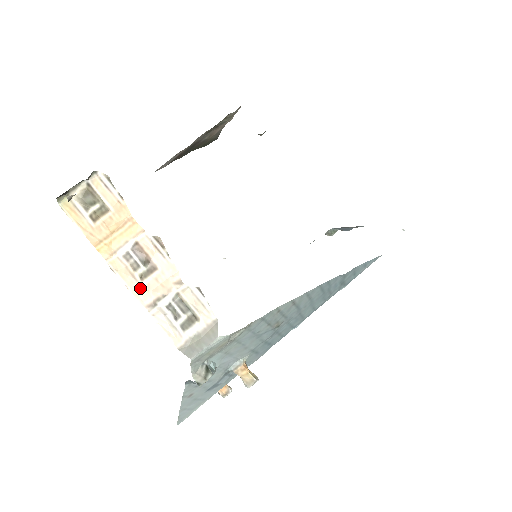
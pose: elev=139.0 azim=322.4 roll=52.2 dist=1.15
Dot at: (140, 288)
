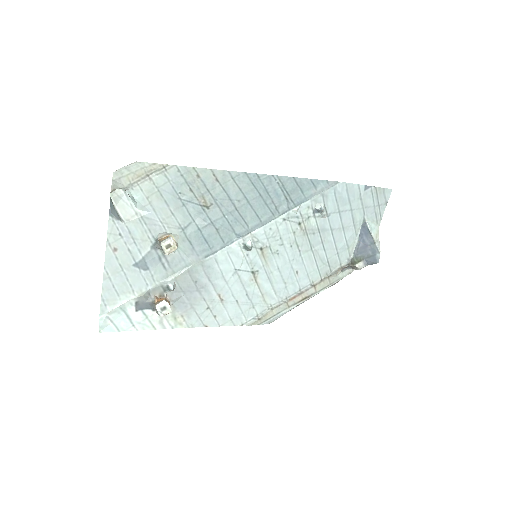
Dot at: occluded
